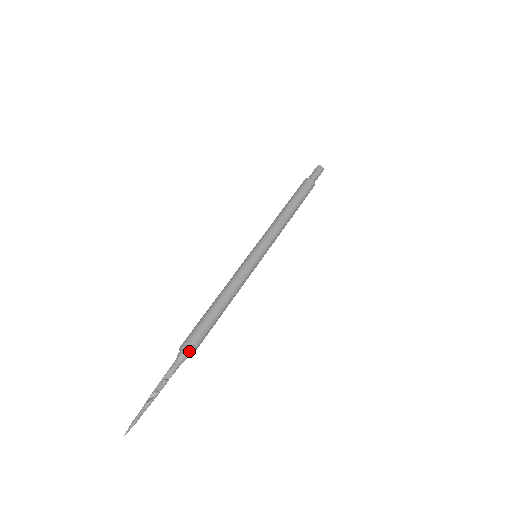
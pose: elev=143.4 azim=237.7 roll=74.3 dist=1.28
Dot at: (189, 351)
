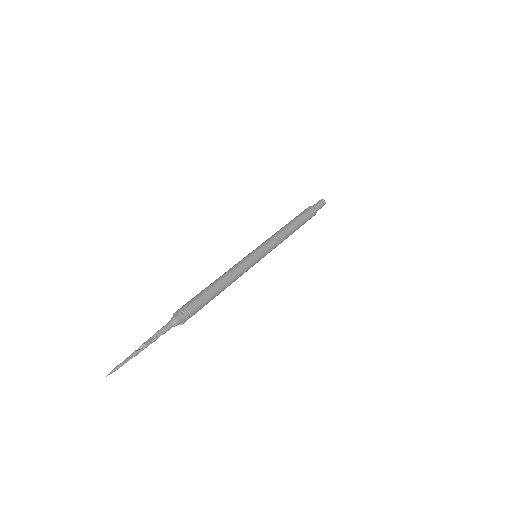
Dot at: (182, 316)
